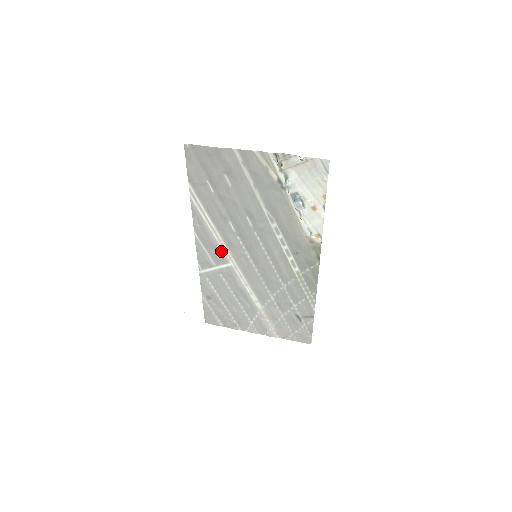
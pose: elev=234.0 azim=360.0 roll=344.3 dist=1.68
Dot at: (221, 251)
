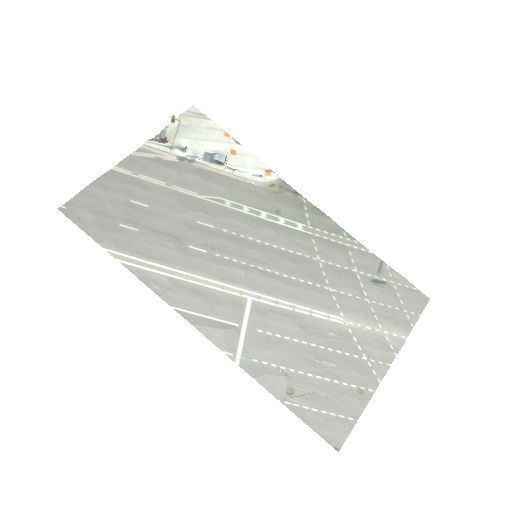
Dot at: (222, 295)
